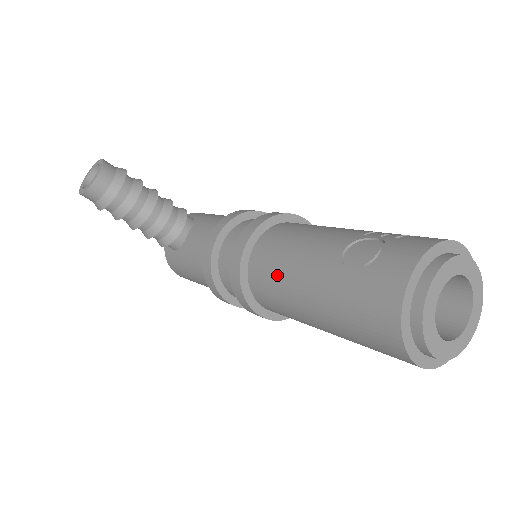
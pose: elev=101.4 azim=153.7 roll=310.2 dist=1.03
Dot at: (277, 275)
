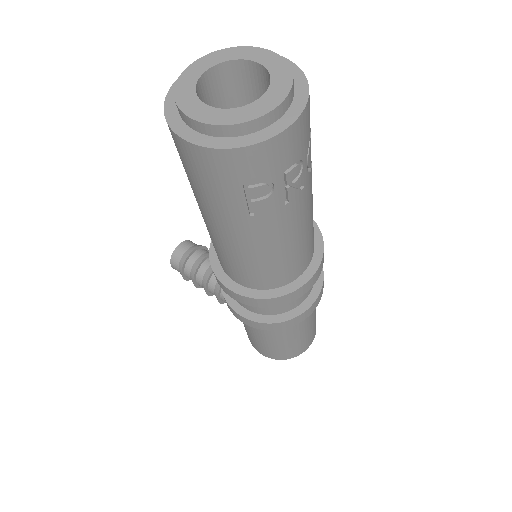
Dot at: occluded
